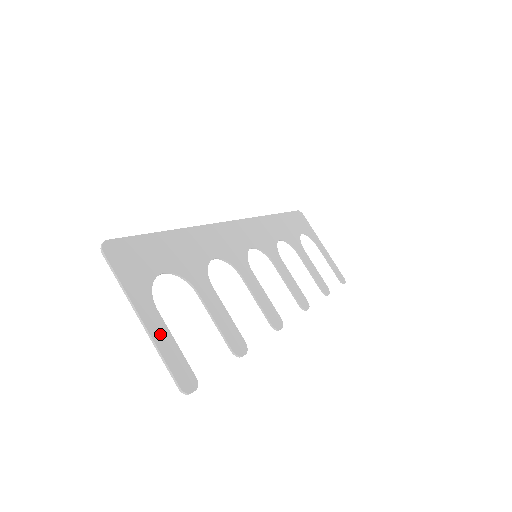
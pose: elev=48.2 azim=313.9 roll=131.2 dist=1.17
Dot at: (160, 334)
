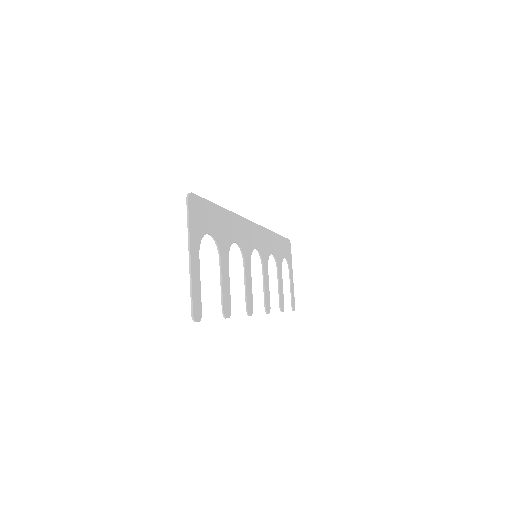
Dot at: (195, 273)
